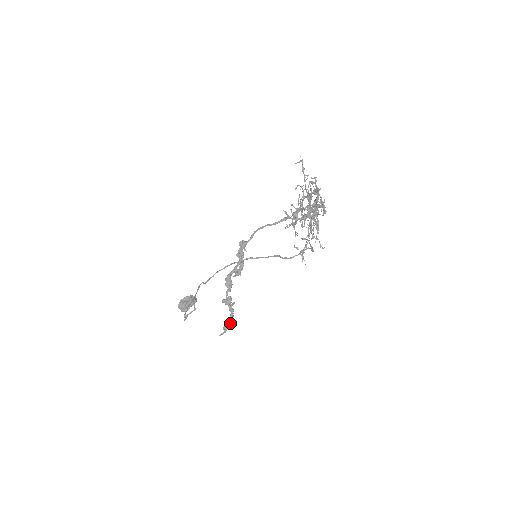
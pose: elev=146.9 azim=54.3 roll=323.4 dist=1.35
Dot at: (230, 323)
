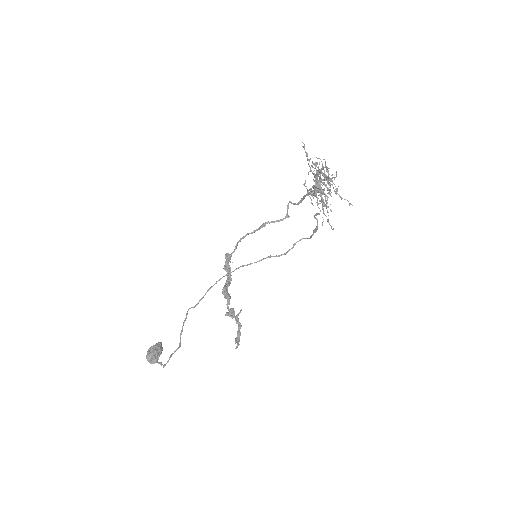
Dot at: (240, 335)
